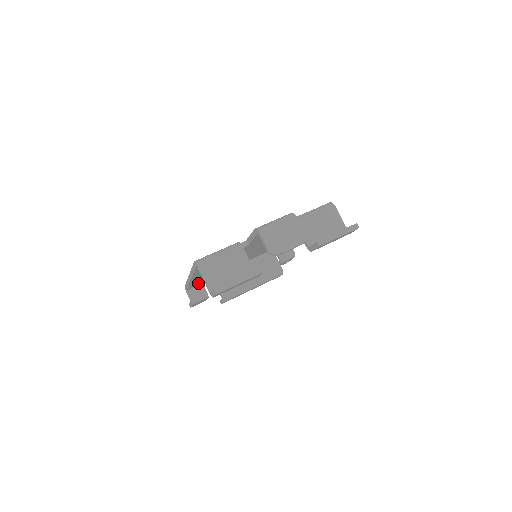
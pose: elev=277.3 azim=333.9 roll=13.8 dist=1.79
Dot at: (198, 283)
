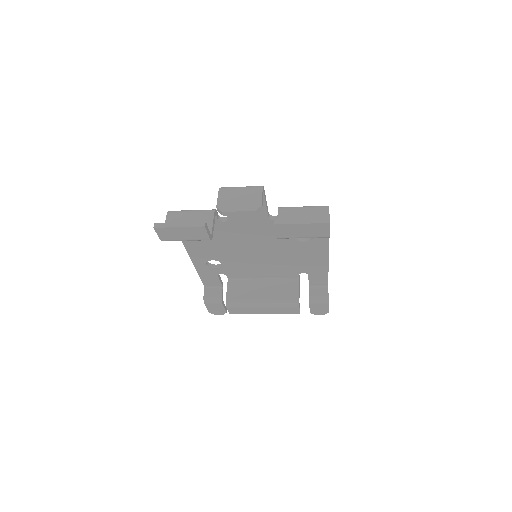
Dot at: (214, 280)
